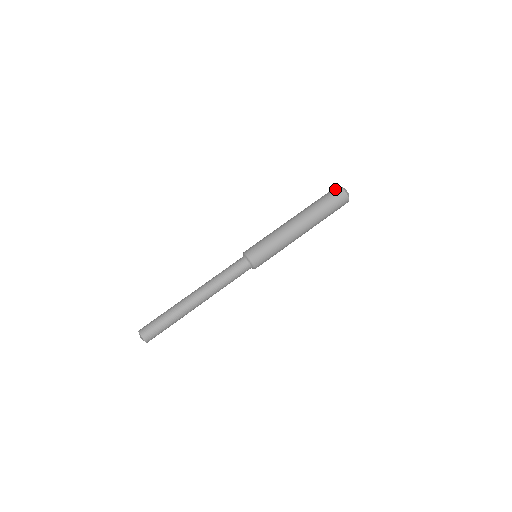
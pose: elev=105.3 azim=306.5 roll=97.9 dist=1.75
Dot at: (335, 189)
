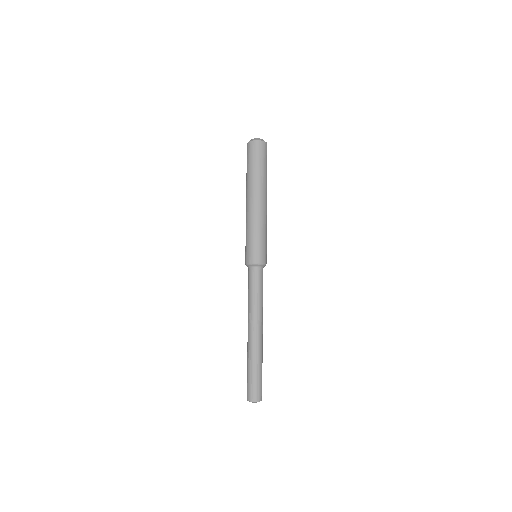
Dot at: (248, 148)
